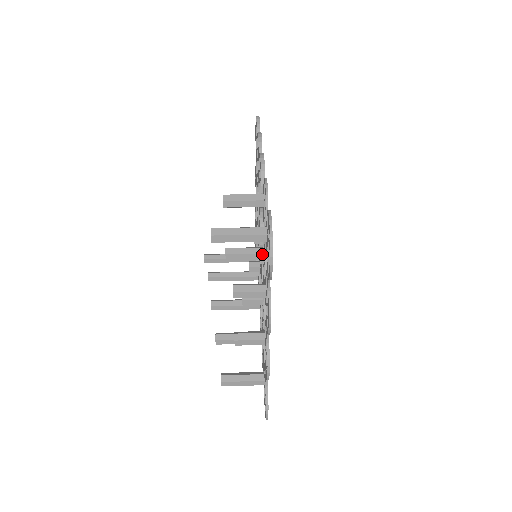
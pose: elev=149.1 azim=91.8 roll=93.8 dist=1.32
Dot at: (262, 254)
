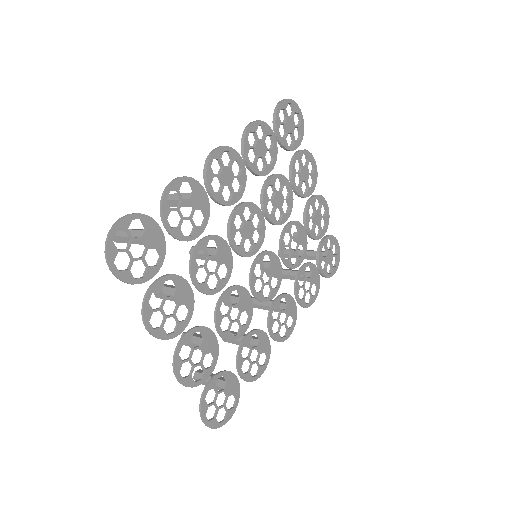
Dot at: (216, 255)
